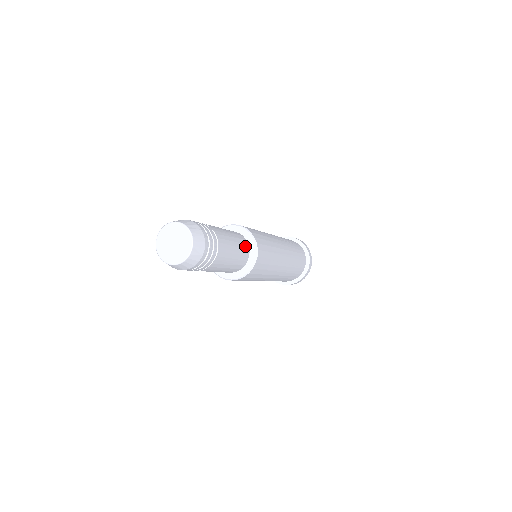
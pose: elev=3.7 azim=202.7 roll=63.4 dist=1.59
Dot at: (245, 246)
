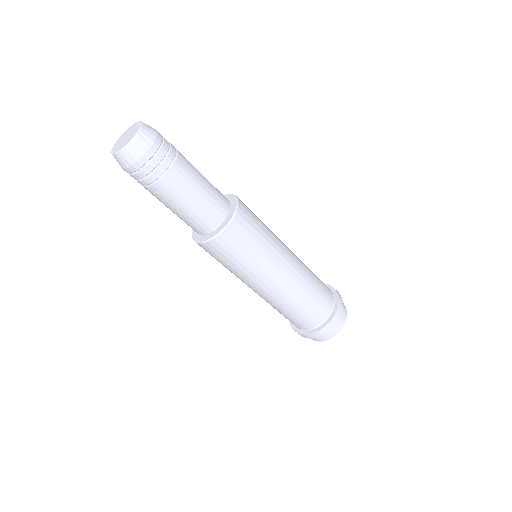
Dot at: (223, 199)
